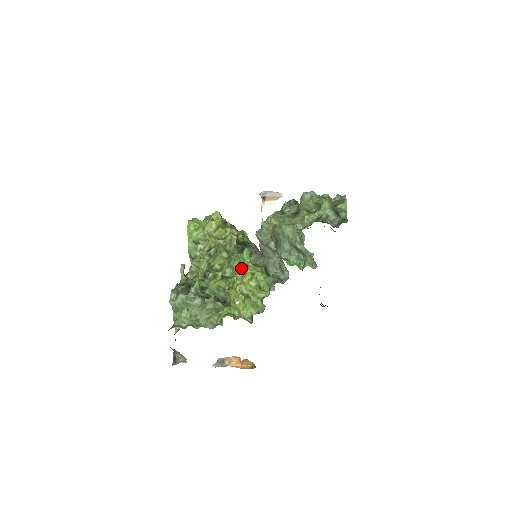
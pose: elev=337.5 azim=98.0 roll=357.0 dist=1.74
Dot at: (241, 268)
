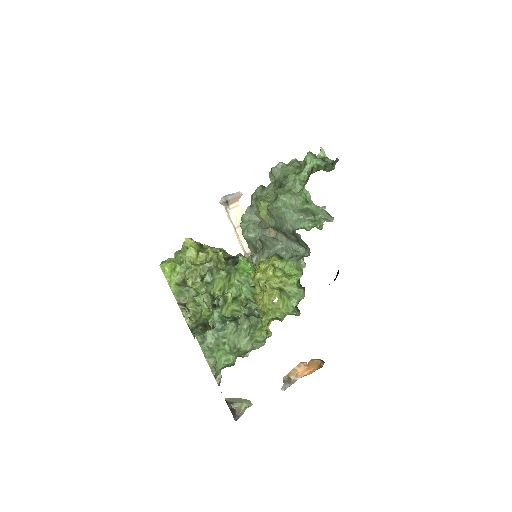
Dot at: (244, 280)
